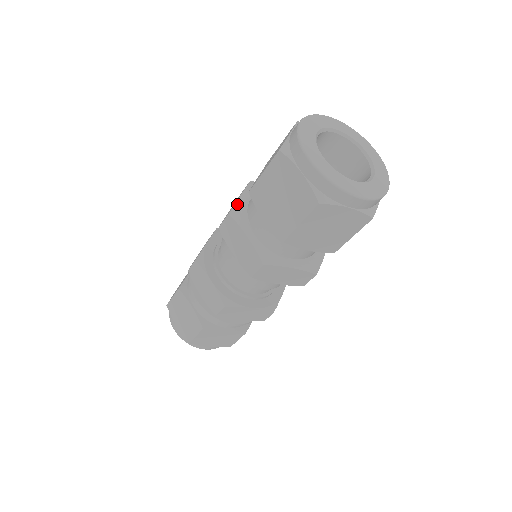
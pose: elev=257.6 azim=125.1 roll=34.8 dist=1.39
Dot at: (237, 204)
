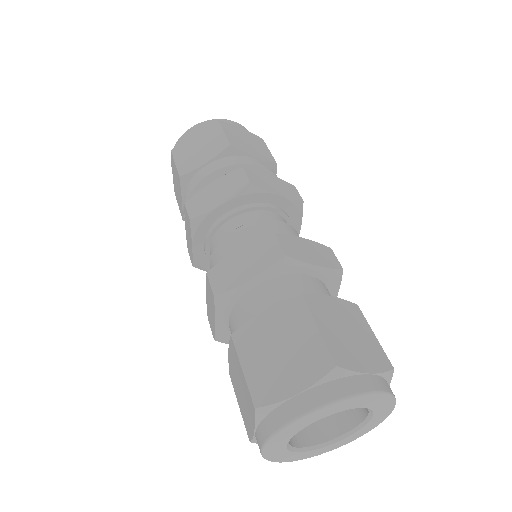
Dot at: (233, 291)
